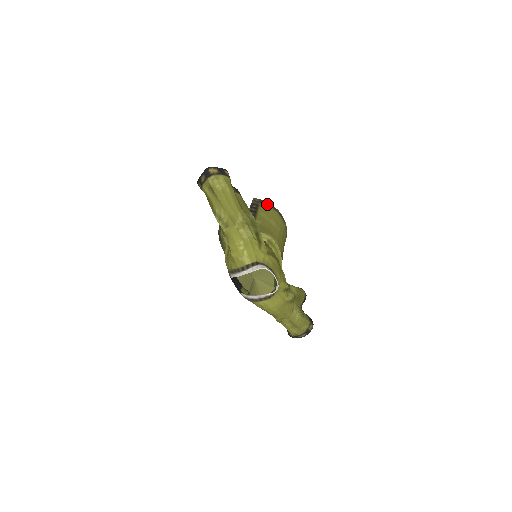
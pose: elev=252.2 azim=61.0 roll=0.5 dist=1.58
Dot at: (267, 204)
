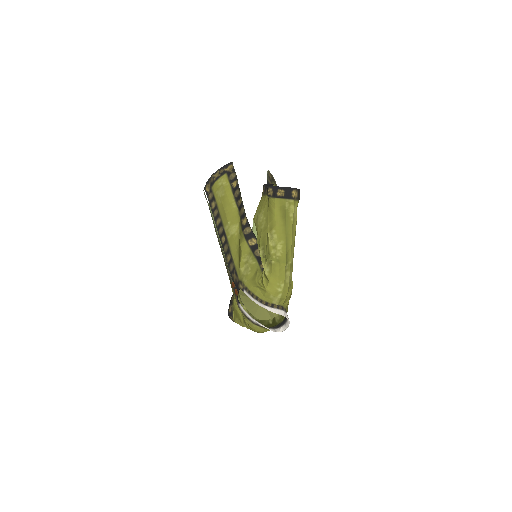
Dot at: occluded
